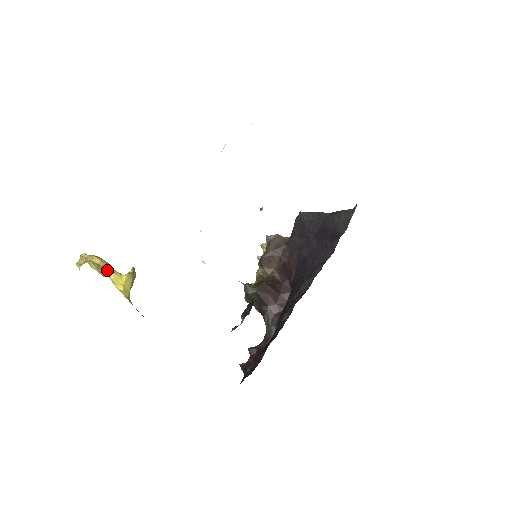
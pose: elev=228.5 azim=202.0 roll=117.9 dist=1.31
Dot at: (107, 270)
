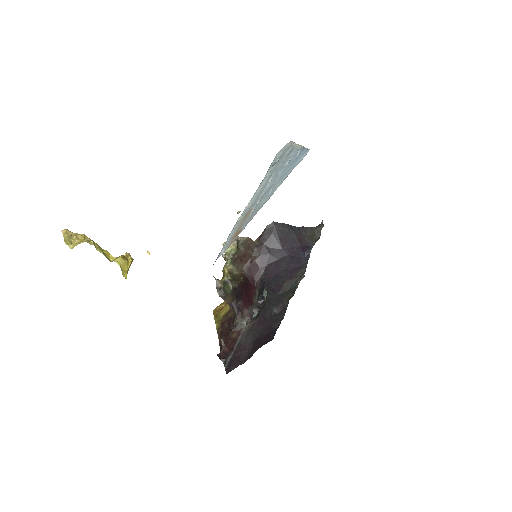
Dot at: (108, 254)
